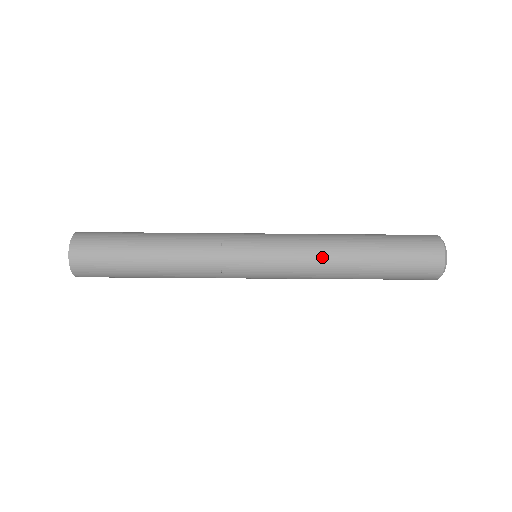
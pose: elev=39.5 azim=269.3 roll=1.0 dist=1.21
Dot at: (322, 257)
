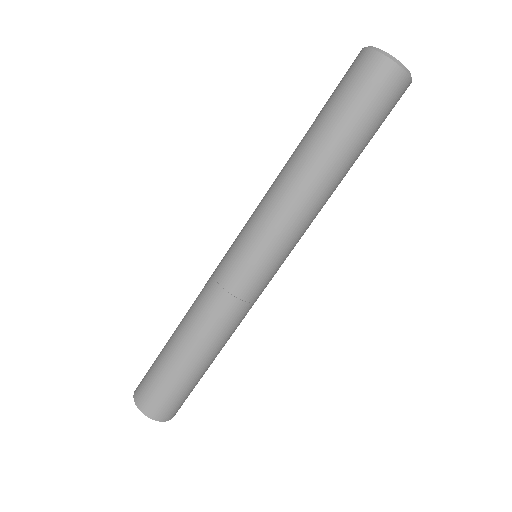
Dot at: occluded
